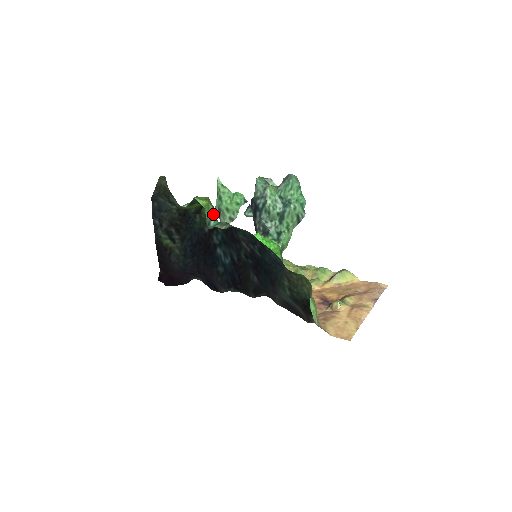
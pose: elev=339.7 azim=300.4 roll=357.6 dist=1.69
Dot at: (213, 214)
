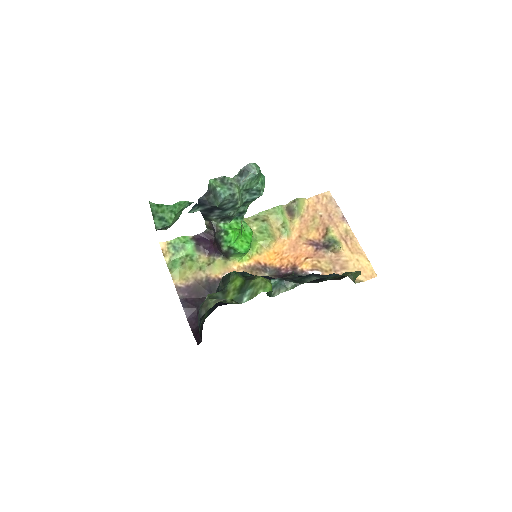
Dot at: occluded
